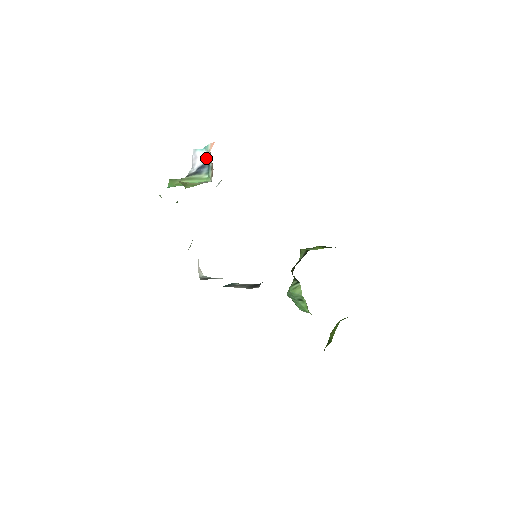
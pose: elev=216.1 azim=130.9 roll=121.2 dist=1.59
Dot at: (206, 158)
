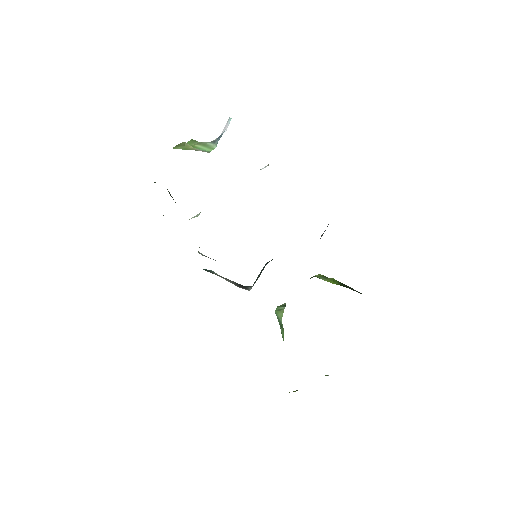
Dot at: occluded
